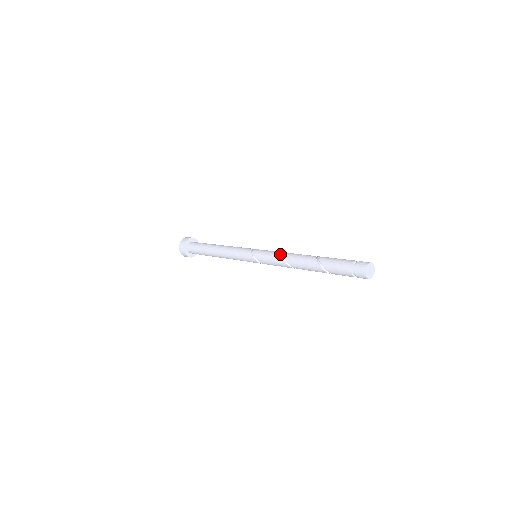
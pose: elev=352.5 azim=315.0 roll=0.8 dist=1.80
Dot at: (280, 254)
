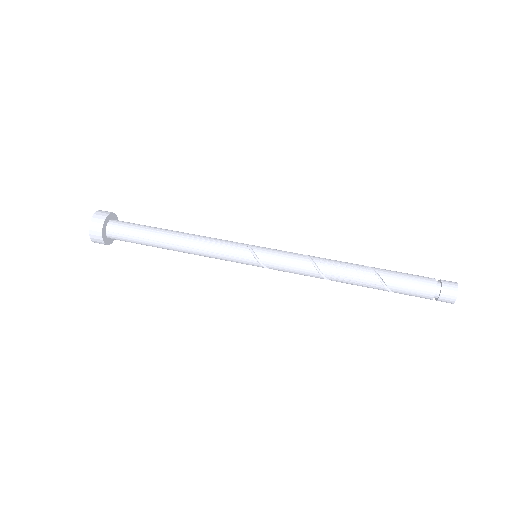
Dot at: (310, 263)
